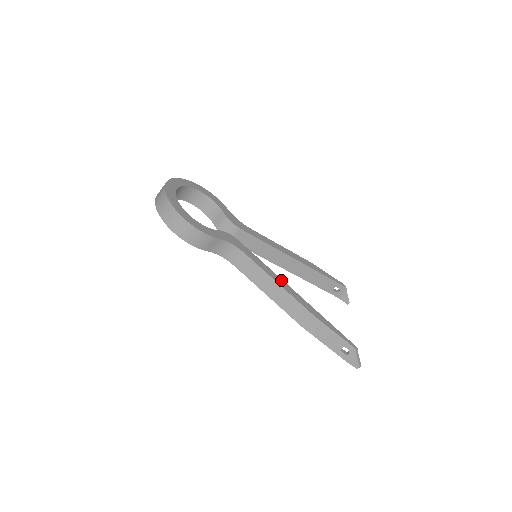
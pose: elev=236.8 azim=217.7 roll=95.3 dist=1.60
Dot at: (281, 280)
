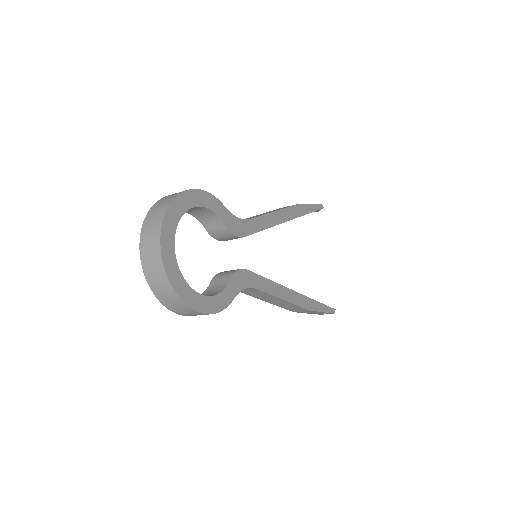
Dot at: (286, 290)
